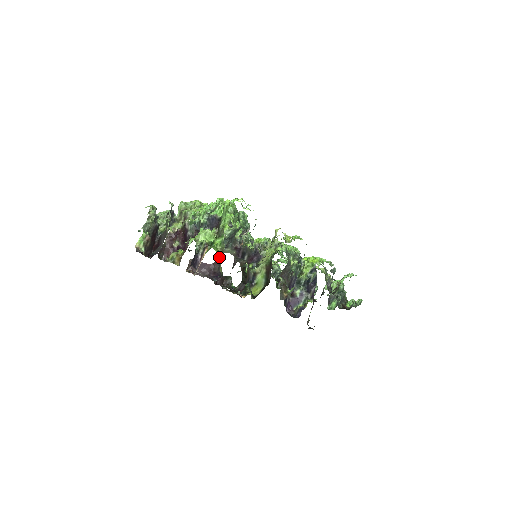
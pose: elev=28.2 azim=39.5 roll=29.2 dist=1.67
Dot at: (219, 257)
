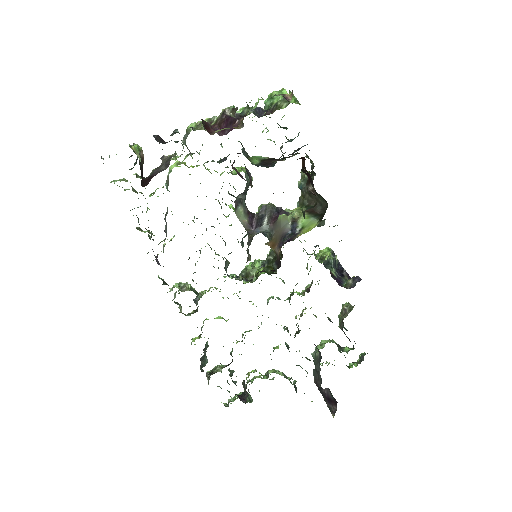
Dot at: (251, 187)
